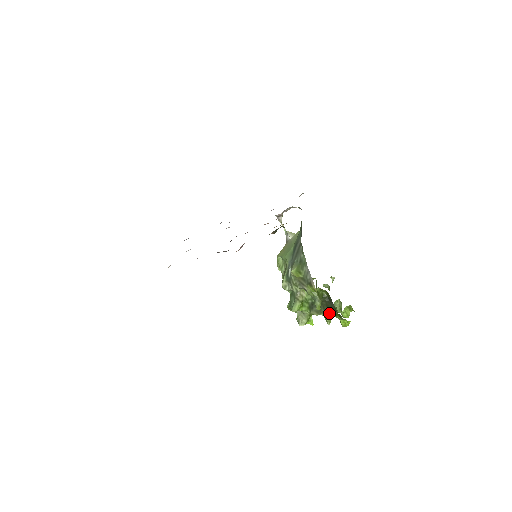
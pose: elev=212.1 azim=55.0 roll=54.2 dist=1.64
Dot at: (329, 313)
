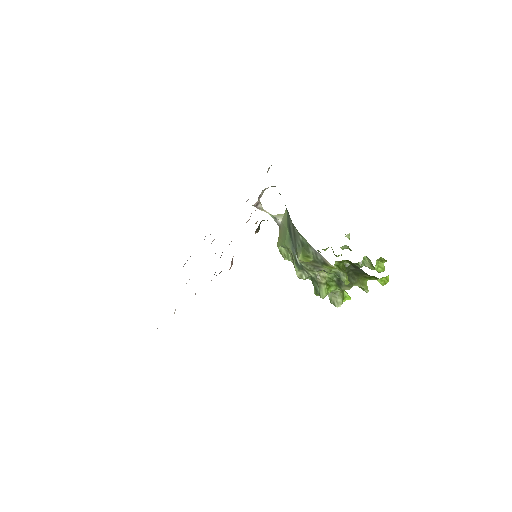
Dot at: (361, 280)
